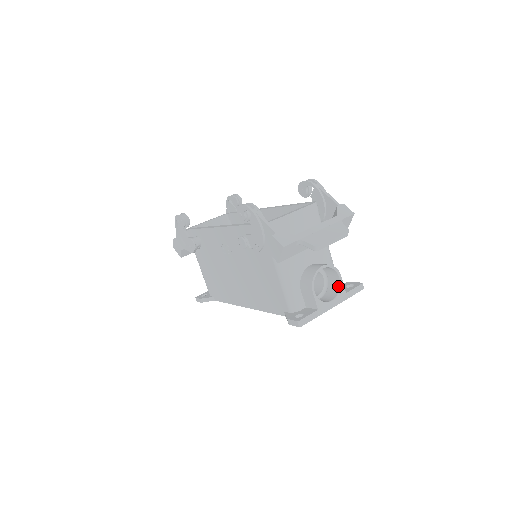
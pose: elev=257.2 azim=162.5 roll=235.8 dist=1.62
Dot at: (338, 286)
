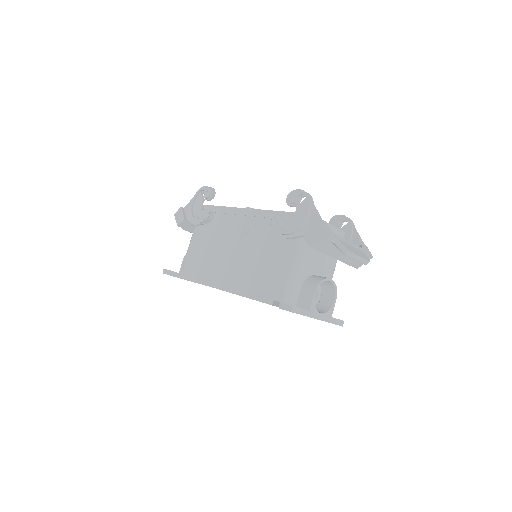
Dot at: (329, 307)
